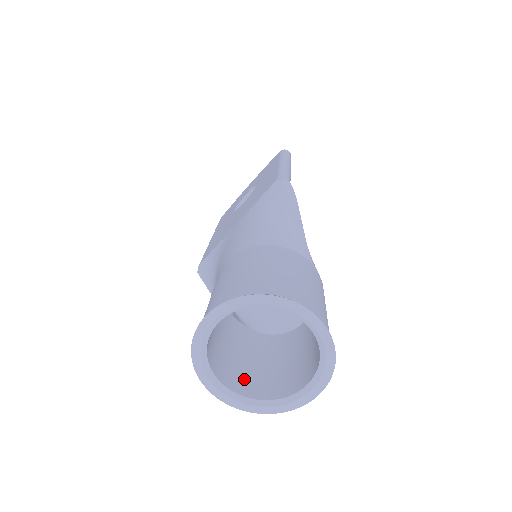
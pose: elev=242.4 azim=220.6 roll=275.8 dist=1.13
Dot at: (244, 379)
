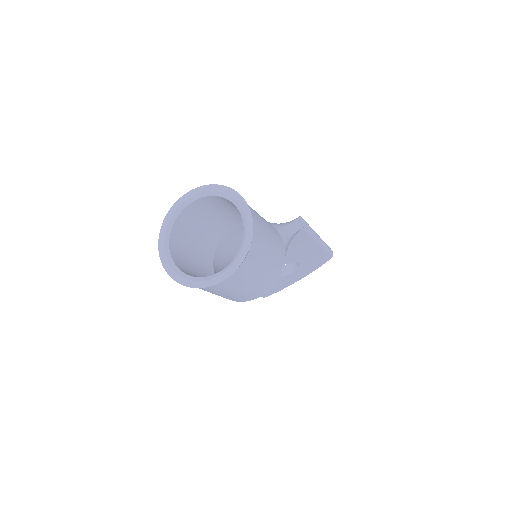
Dot at: (188, 271)
